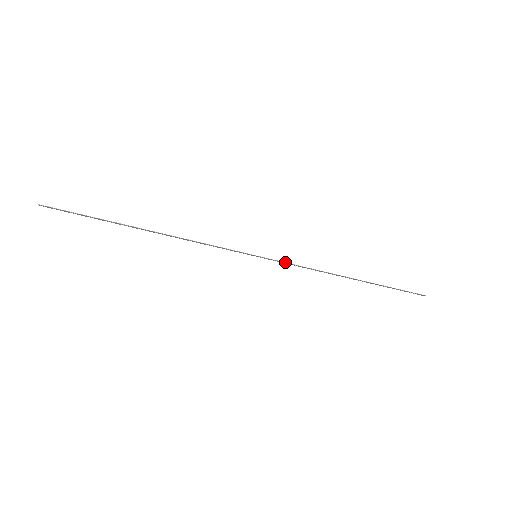
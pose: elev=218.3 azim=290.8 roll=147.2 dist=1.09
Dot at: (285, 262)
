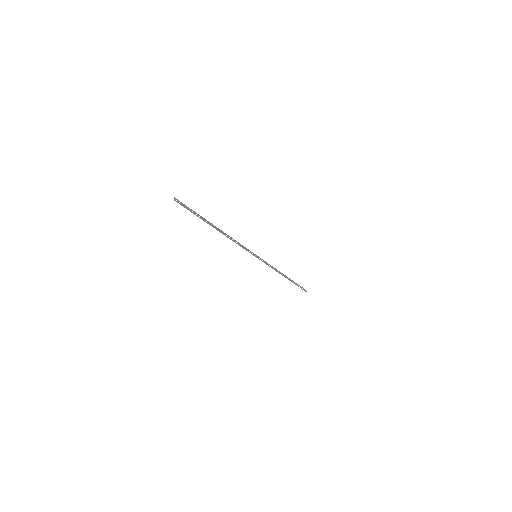
Dot at: (266, 264)
